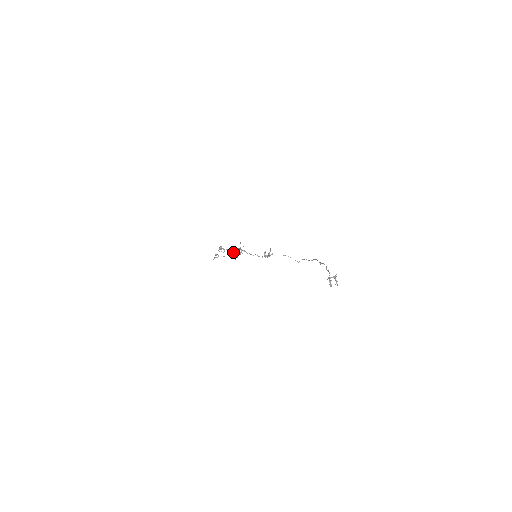
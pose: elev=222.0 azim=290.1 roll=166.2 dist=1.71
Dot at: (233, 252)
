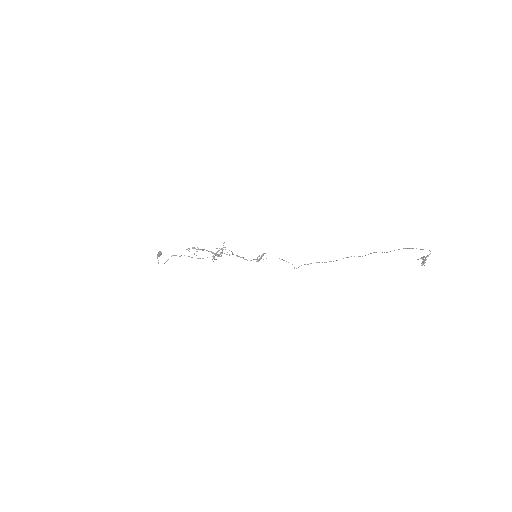
Dot at: (213, 252)
